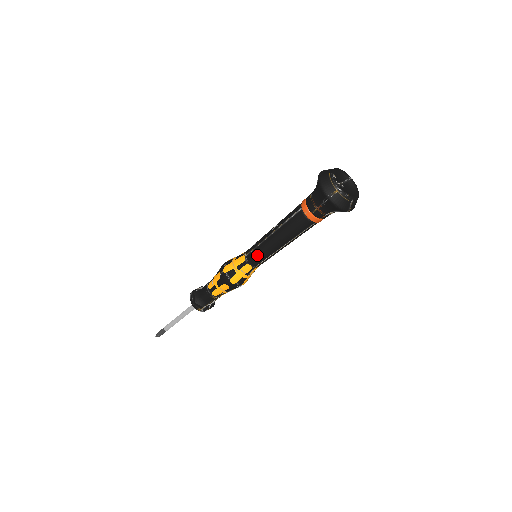
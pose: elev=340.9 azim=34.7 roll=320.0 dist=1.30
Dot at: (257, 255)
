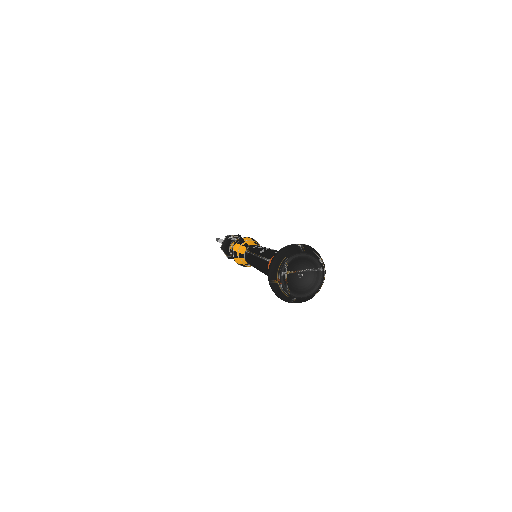
Dot at: (248, 260)
